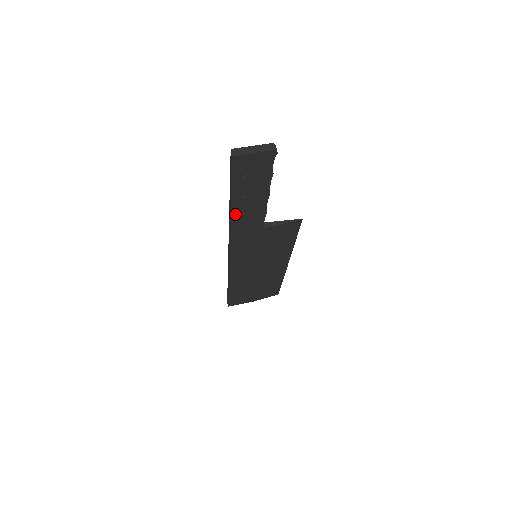
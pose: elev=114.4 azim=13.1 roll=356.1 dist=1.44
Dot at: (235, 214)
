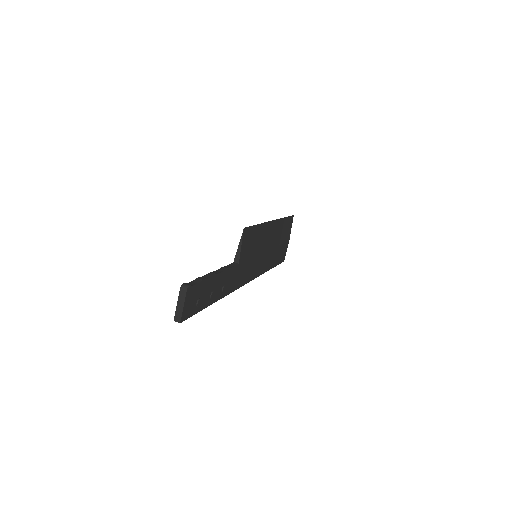
Dot at: (220, 296)
